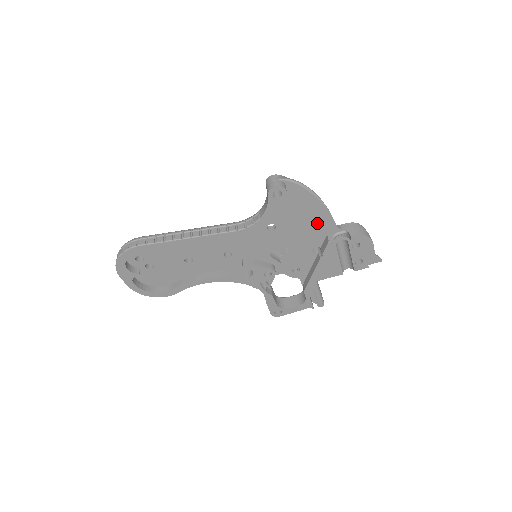
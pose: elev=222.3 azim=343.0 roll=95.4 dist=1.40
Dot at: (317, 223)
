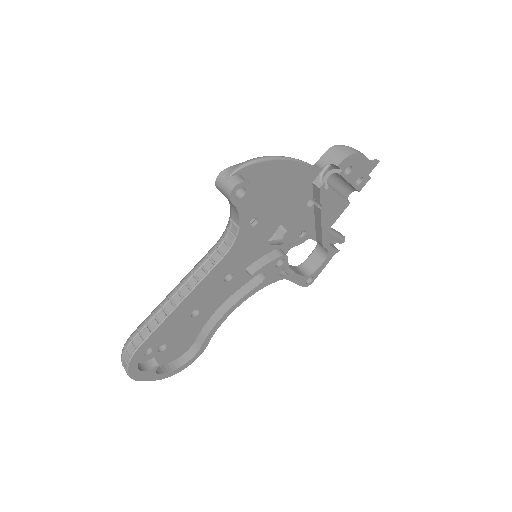
Dot at: (296, 181)
